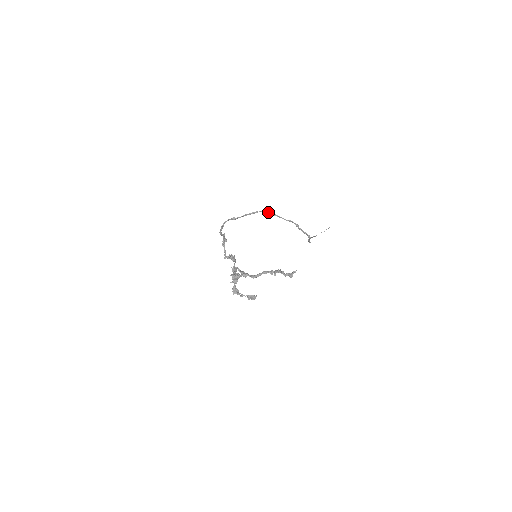
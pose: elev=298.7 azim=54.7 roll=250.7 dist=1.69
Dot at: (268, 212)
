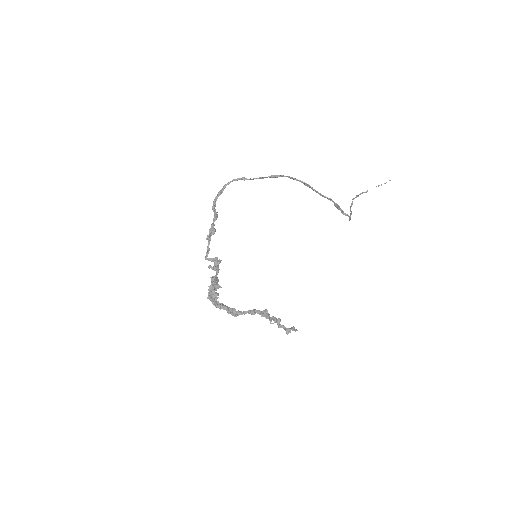
Dot at: occluded
